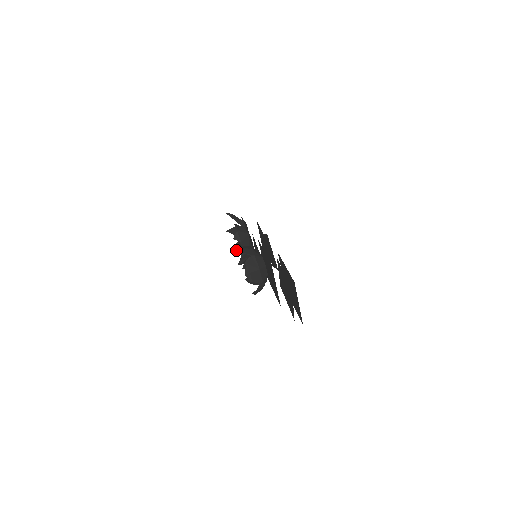
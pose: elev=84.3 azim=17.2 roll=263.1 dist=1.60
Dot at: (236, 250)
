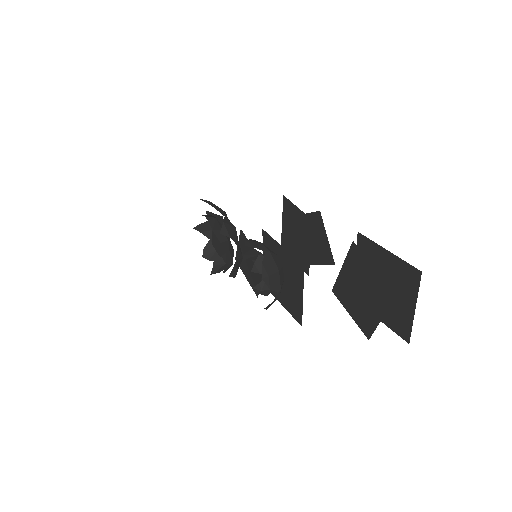
Dot at: (205, 254)
